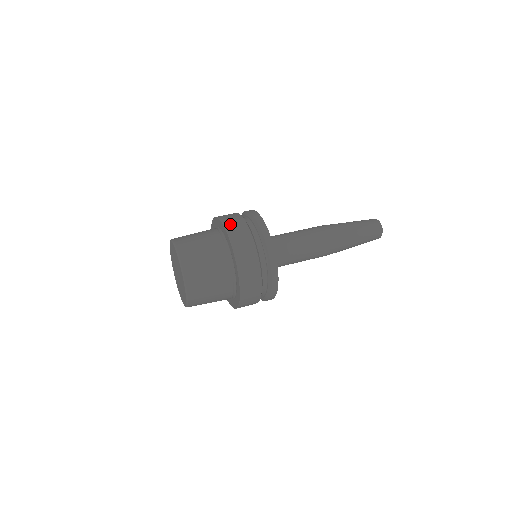
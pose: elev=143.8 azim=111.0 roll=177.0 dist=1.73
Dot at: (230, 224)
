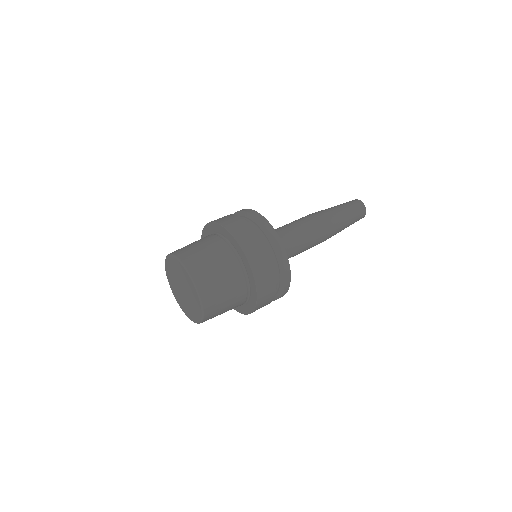
Dot at: (214, 220)
